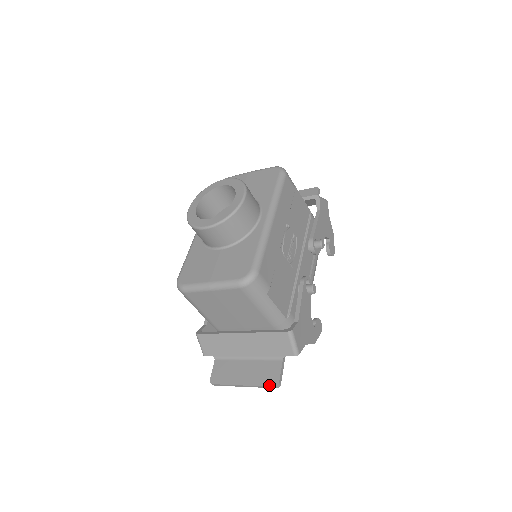
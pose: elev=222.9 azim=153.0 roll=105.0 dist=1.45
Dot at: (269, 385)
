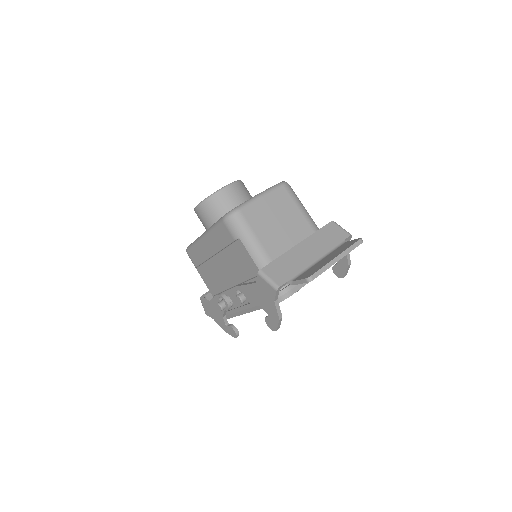
Dot at: (356, 241)
